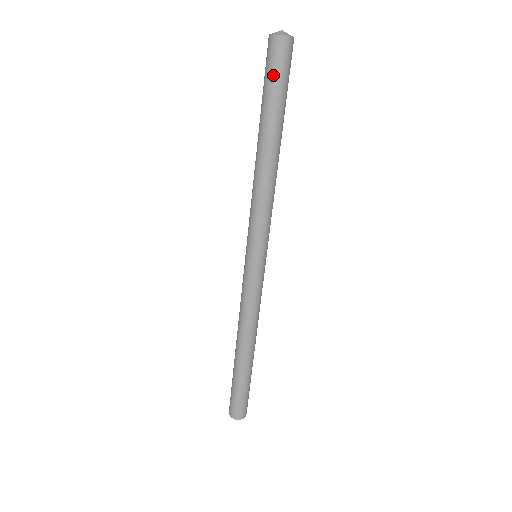
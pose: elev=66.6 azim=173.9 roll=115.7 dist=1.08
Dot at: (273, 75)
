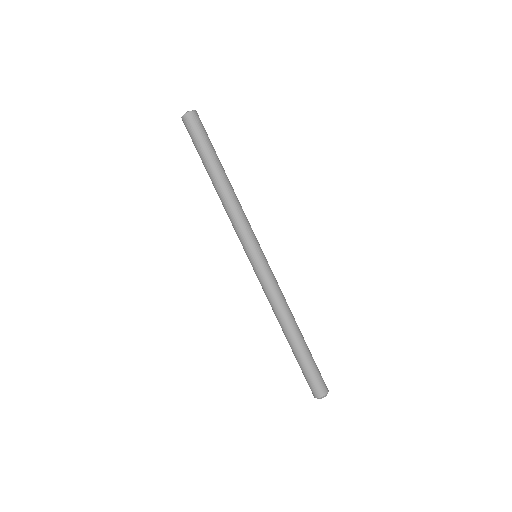
Dot at: (198, 135)
